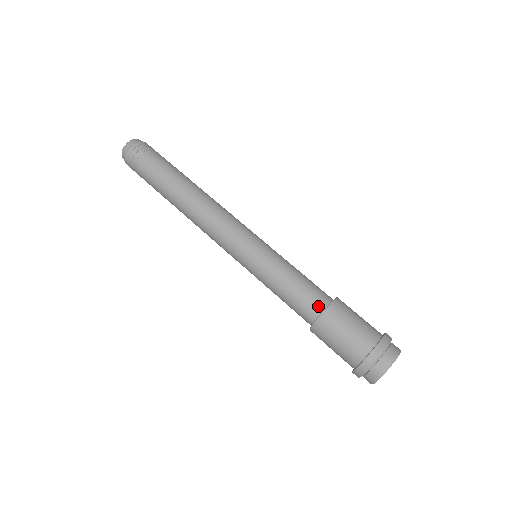
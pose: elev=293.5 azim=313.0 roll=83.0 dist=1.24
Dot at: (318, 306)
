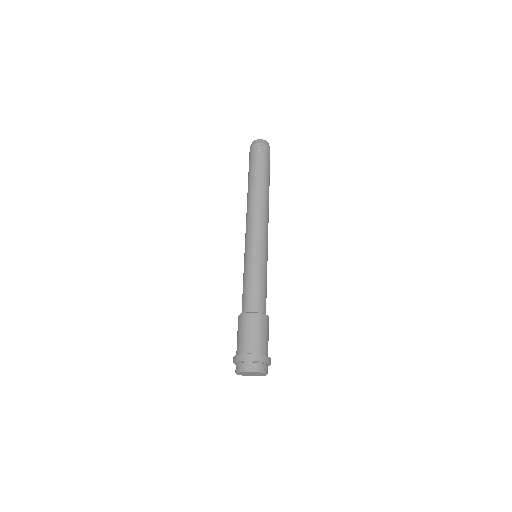
Dot at: (250, 308)
